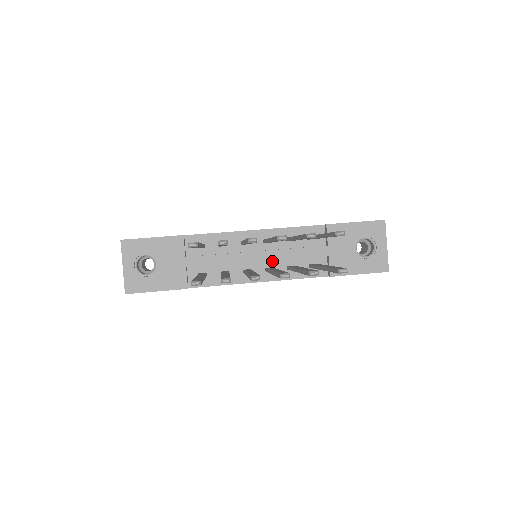
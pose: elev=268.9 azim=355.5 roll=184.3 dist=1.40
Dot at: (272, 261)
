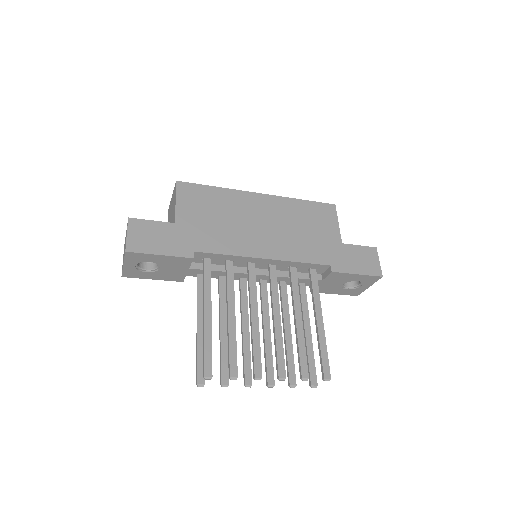
Dot at: occluded
